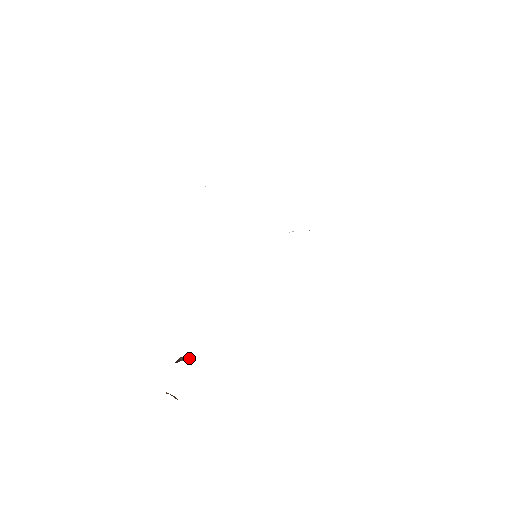
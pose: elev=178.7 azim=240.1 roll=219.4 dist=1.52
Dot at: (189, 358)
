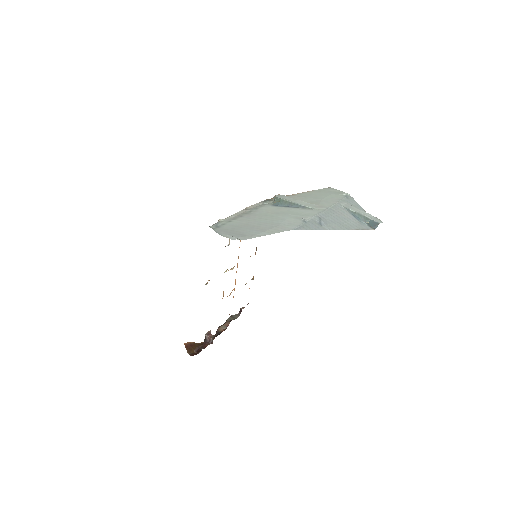
Dot at: occluded
